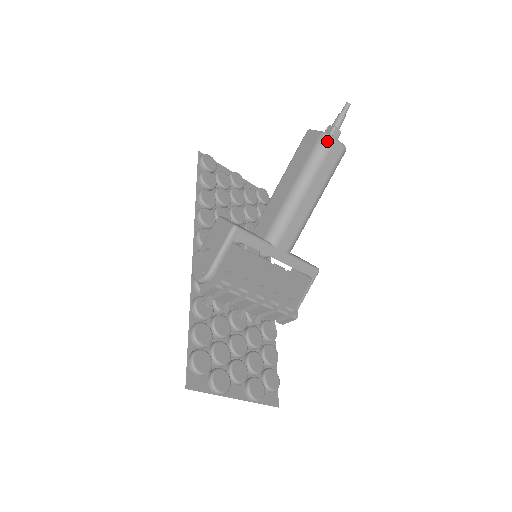
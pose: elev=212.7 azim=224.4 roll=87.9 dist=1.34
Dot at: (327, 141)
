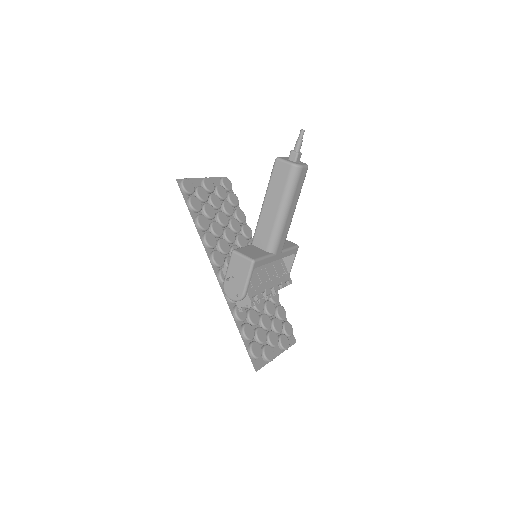
Dot at: (297, 171)
